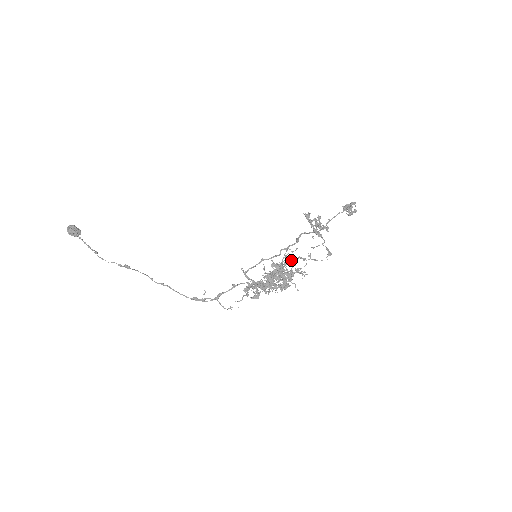
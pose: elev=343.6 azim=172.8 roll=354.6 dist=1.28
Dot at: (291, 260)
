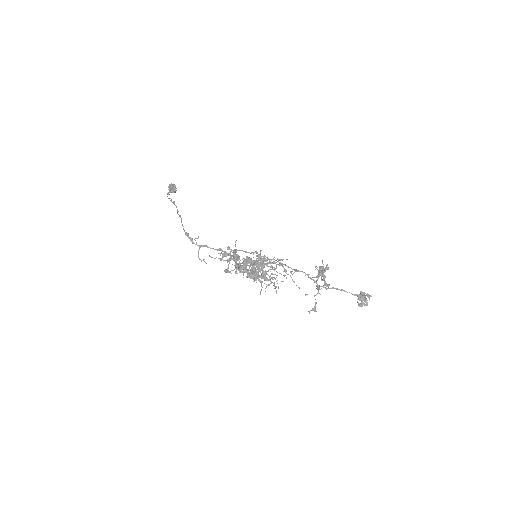
Dot at: (275, 263)
